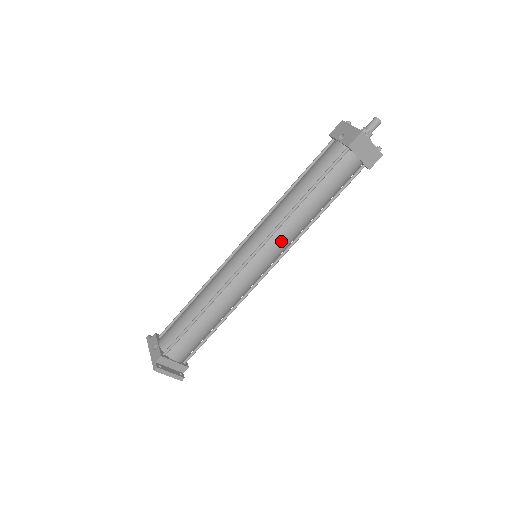
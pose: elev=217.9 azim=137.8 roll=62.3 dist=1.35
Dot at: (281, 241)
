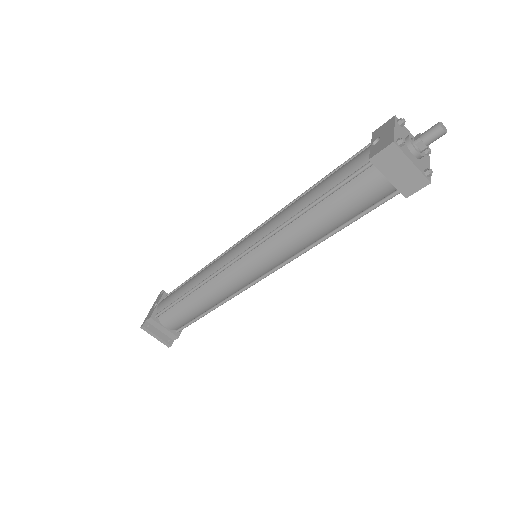
Dot at: (274, 251)
